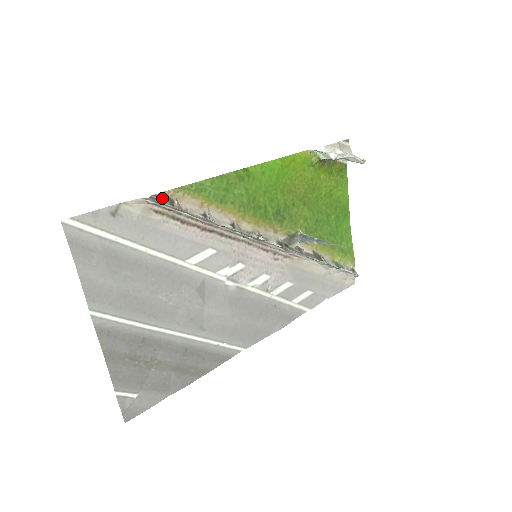
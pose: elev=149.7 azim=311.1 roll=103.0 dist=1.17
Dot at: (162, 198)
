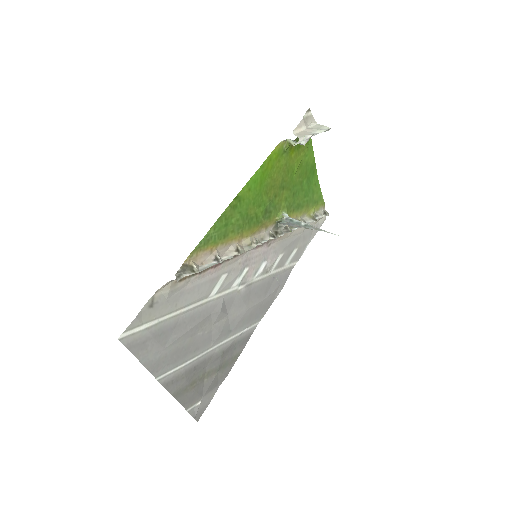
Dot at: (183, 270)
